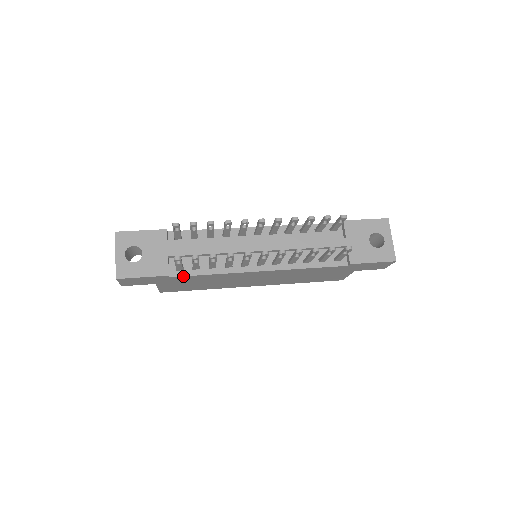
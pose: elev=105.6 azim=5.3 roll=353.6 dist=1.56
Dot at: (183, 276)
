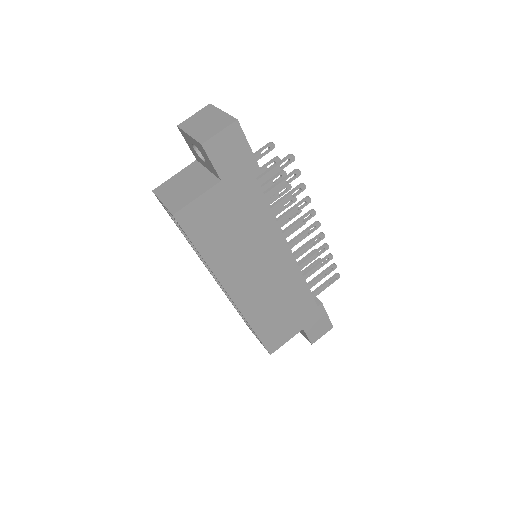
Dot at: (261, 190)
